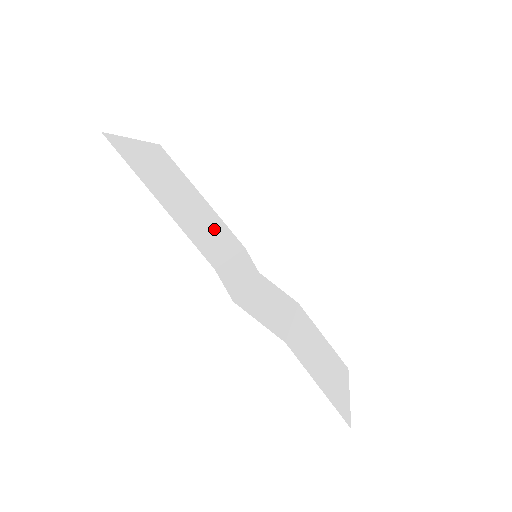
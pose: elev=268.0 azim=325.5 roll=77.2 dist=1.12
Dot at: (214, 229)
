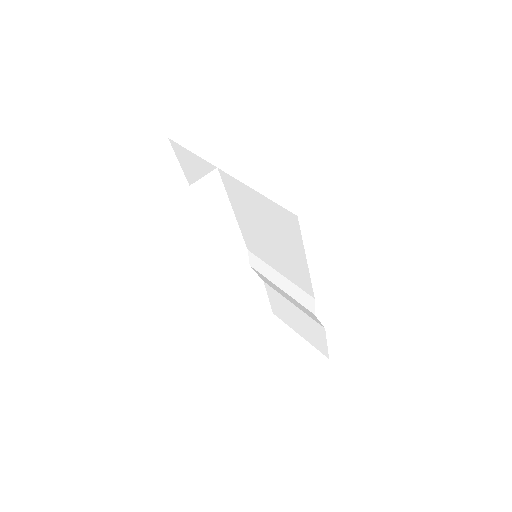
Dot at: (267, 251)
